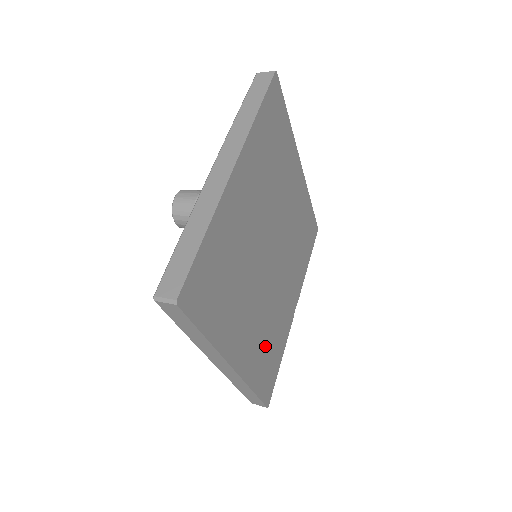
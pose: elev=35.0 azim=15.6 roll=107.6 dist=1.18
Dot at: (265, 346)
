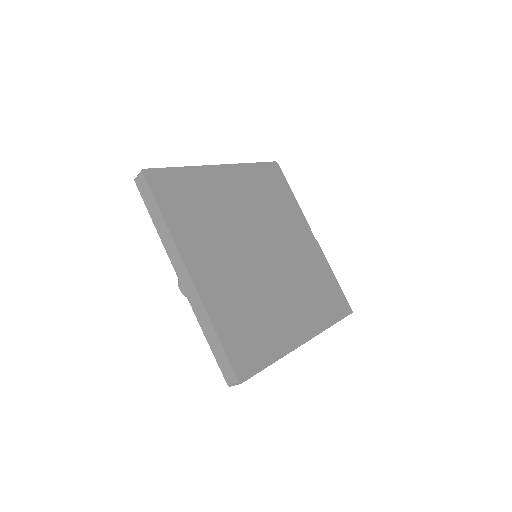
Dot at: (315, 294)
